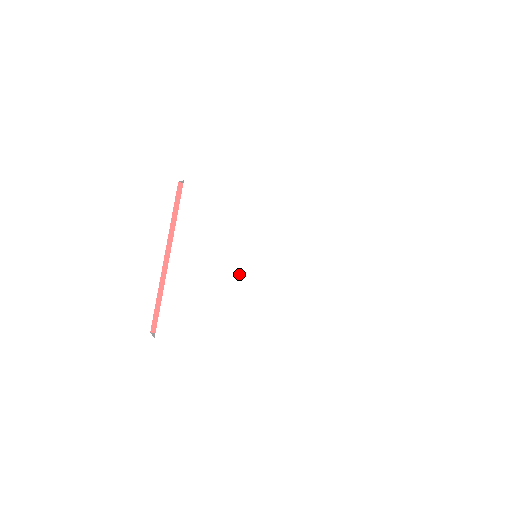
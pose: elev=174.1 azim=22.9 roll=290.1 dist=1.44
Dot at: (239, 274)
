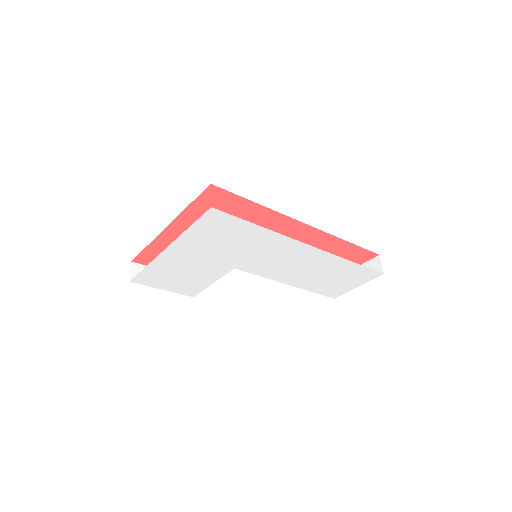
Dot at: (229, 270)
